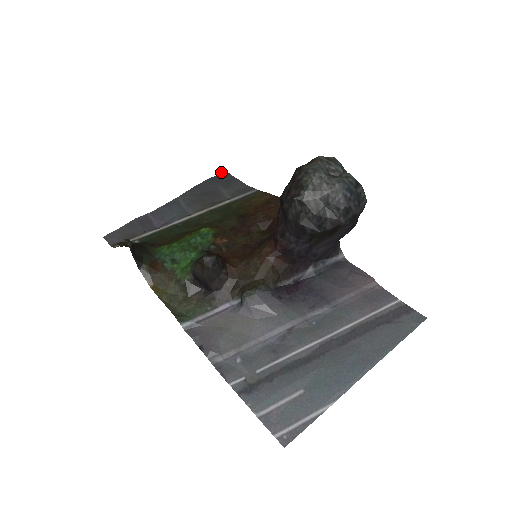
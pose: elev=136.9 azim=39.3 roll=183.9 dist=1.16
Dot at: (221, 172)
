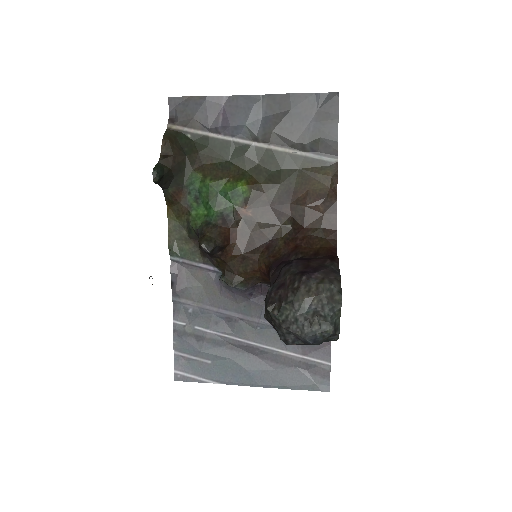
Dot at: (333, 92)
